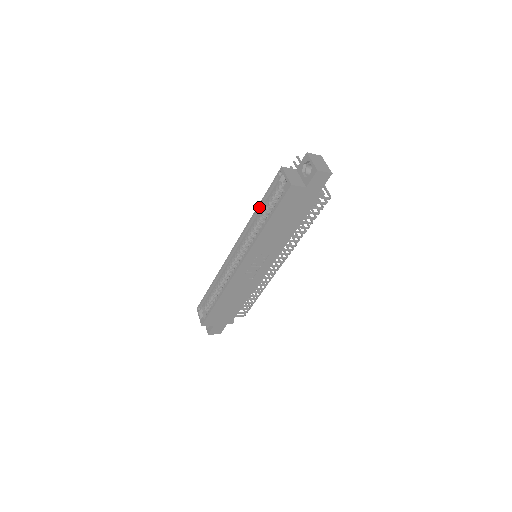
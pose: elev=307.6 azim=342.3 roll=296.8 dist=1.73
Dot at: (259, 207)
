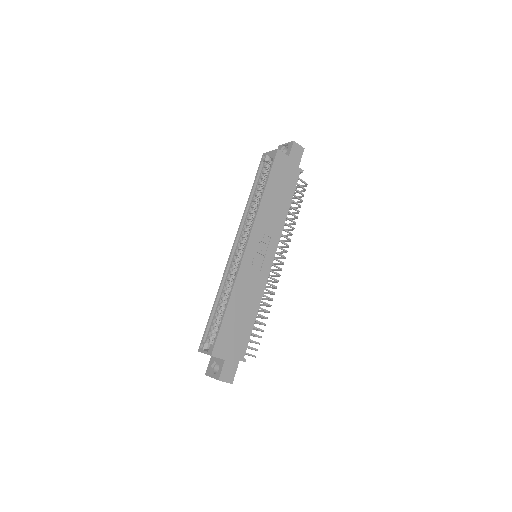
Dot at: (251, 193)
